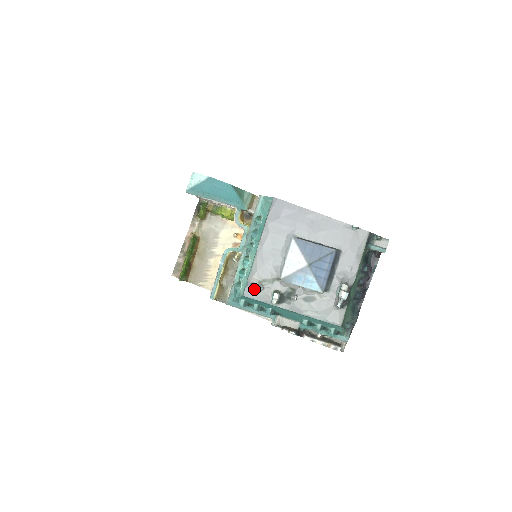
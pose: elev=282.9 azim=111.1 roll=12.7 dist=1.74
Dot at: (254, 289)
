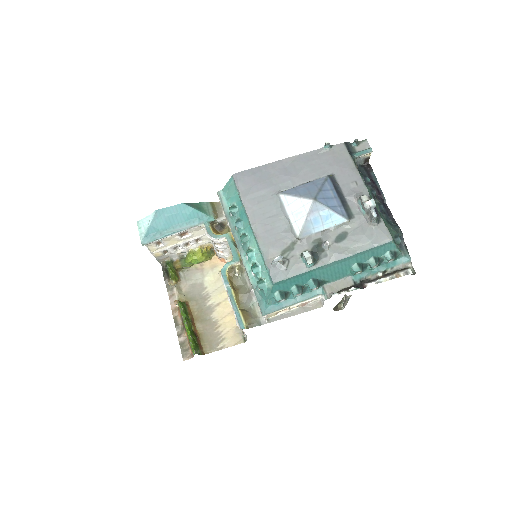
Dot at: (279, 268)
